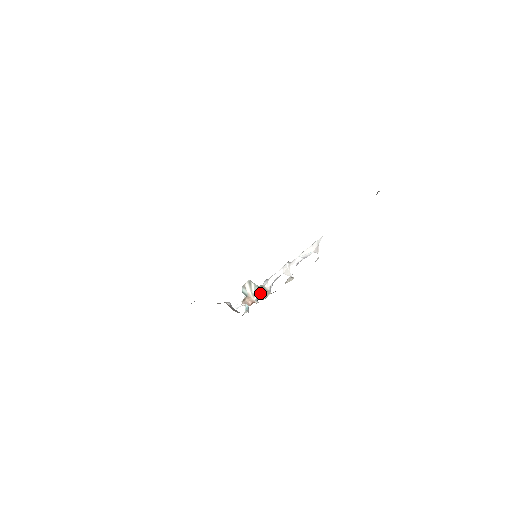
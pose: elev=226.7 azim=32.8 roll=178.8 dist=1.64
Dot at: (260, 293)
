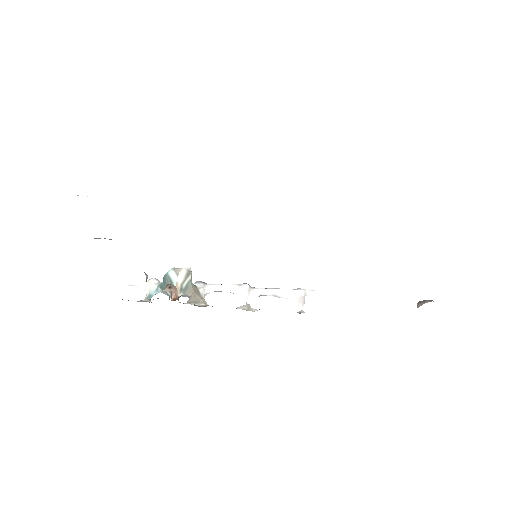
Dot at: (189, 293)
